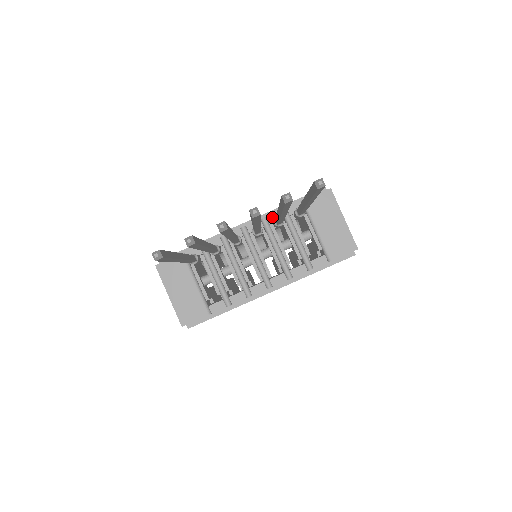
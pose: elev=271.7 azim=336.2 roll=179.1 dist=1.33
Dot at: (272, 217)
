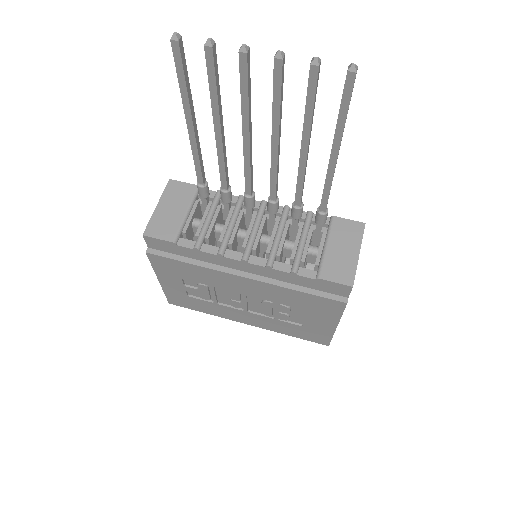
Dot at: occluded
